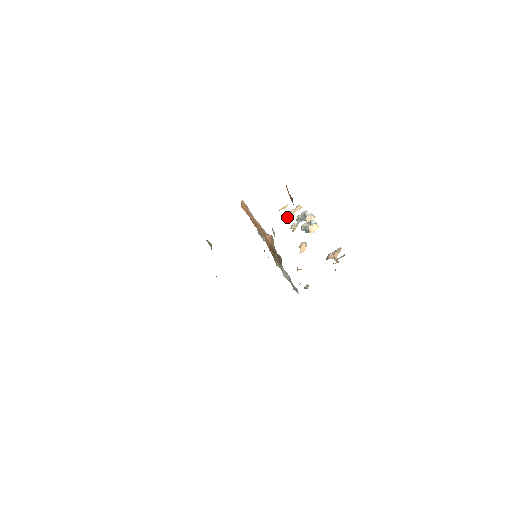
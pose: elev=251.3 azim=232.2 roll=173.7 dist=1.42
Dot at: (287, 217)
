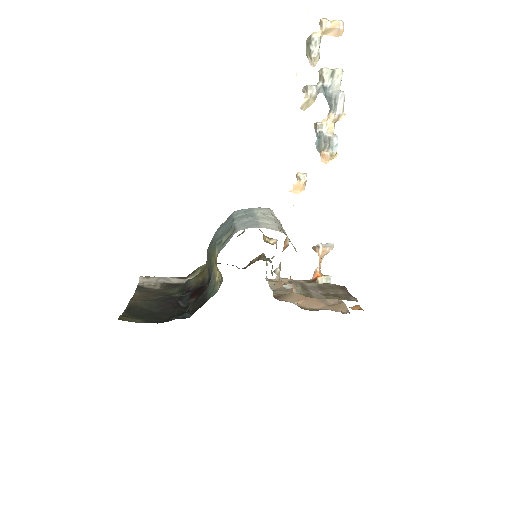
Dot at: (312, 43)
